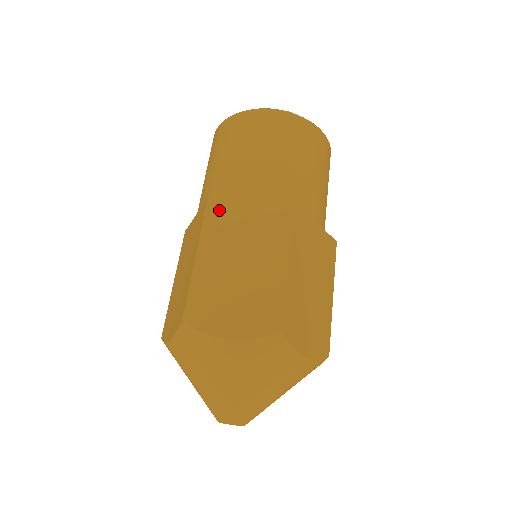
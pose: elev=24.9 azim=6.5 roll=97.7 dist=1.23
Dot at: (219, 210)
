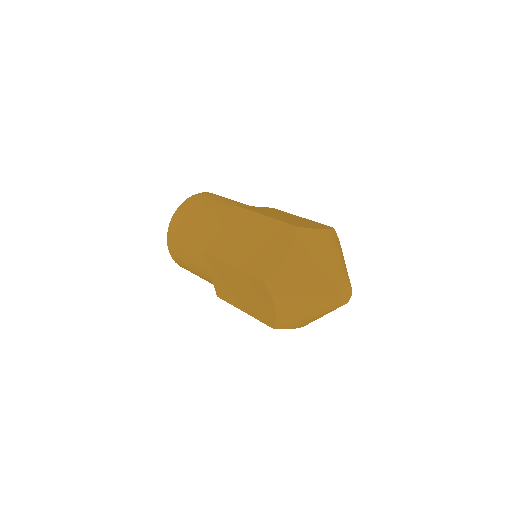
Dot at: (247, 207)
